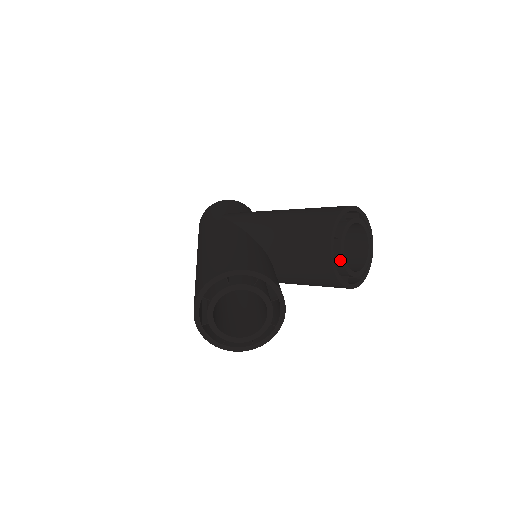
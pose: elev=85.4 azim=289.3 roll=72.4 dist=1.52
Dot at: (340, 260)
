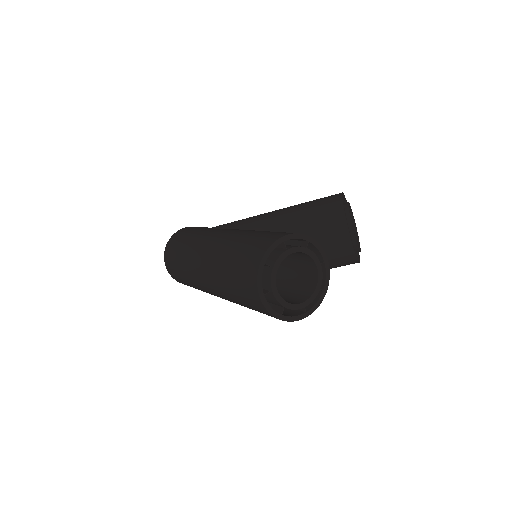
Dot at: (352, 233)
